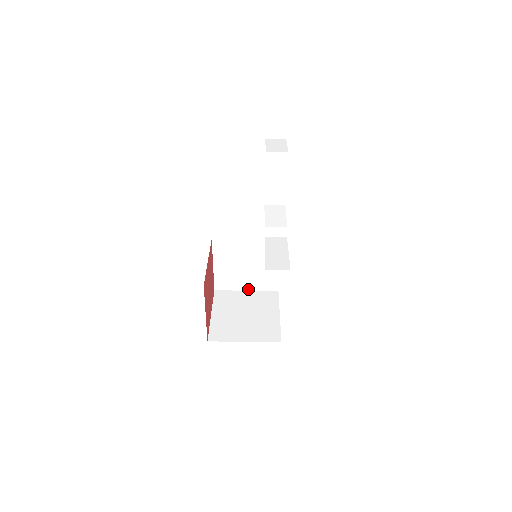
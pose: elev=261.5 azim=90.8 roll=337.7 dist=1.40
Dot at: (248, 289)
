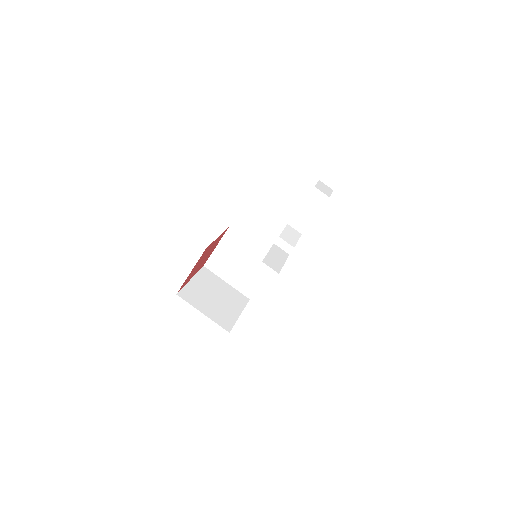
Dot at: (229, 282)
